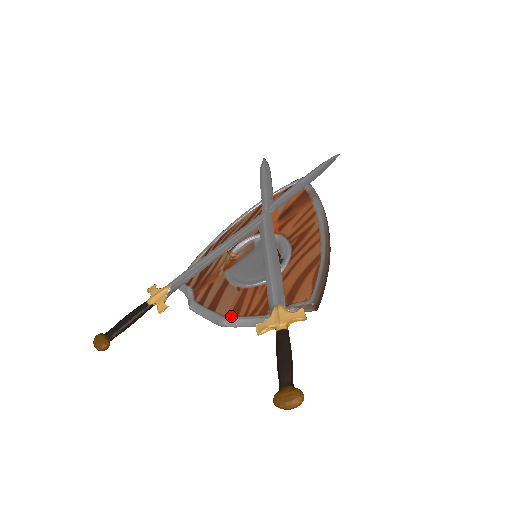
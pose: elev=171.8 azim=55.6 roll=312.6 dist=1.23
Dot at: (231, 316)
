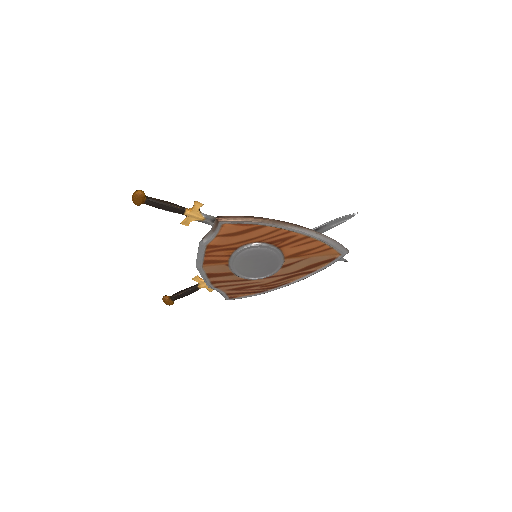
Dot at: occluded
